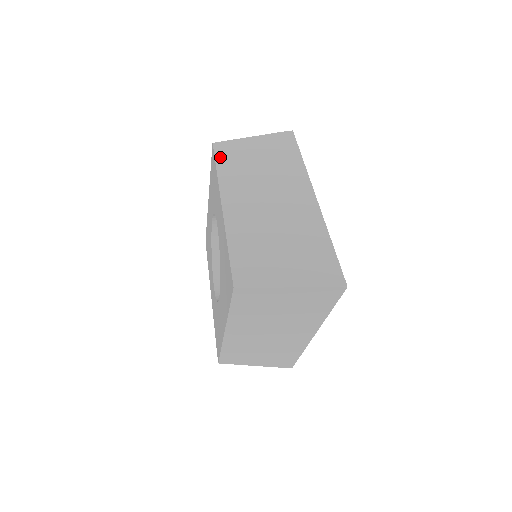
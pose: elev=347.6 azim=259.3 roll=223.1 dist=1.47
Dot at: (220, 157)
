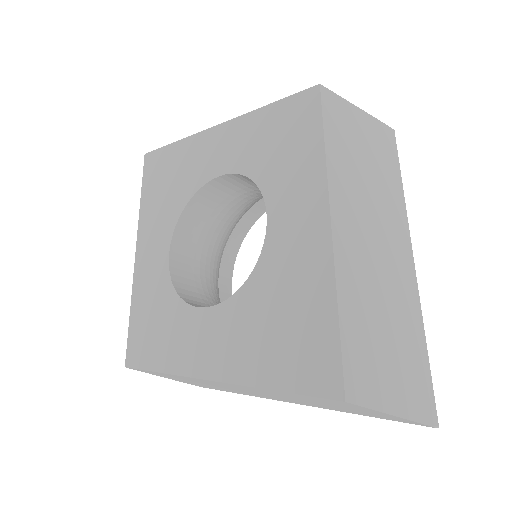
Dot at: (329, 121)
